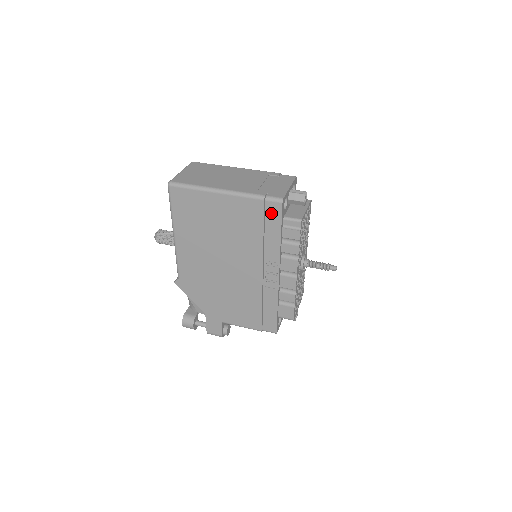
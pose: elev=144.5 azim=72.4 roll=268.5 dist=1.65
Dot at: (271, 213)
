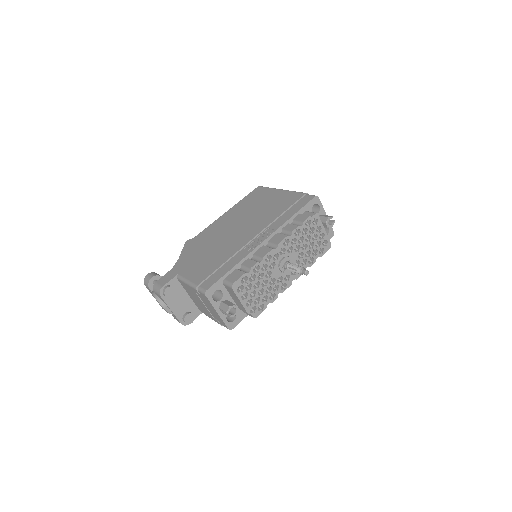
Dot at: (302, 201)
